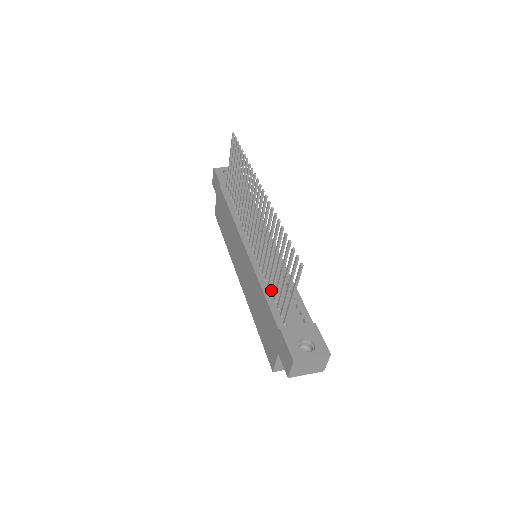
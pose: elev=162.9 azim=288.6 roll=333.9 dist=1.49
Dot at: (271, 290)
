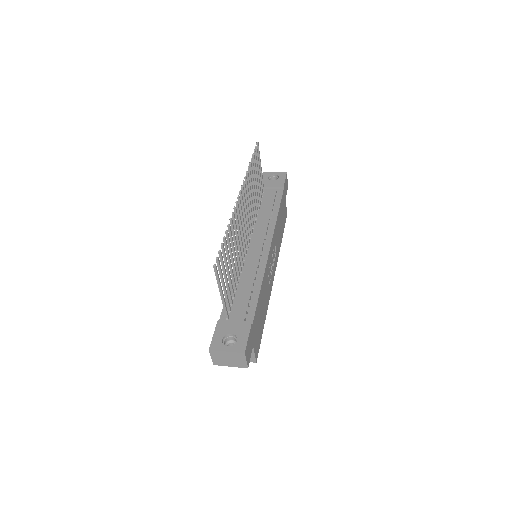
Dot at: (234, 287)
